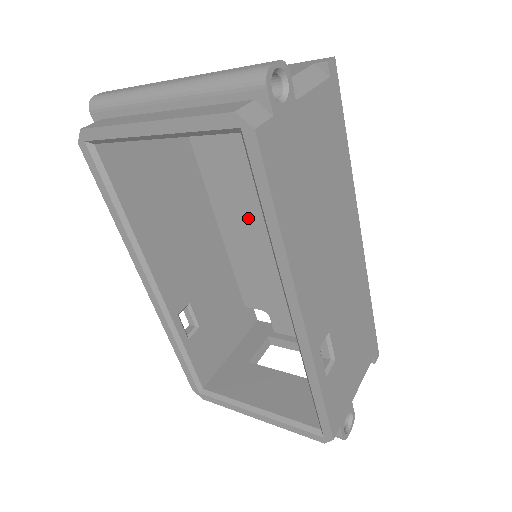
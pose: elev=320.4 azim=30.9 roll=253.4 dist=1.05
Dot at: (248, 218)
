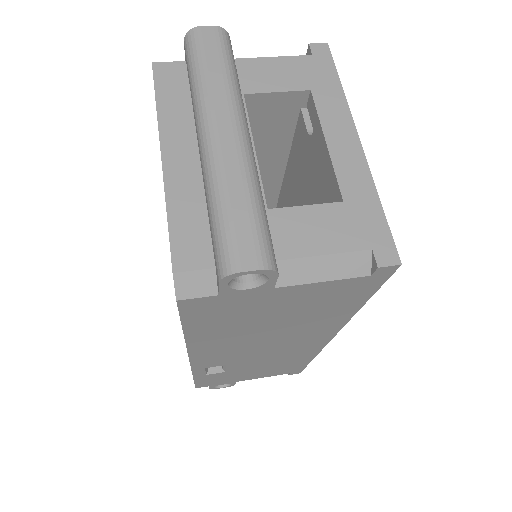
Dot at: occluded
